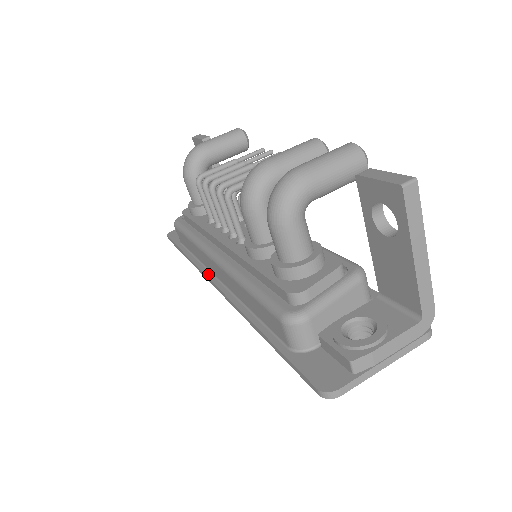
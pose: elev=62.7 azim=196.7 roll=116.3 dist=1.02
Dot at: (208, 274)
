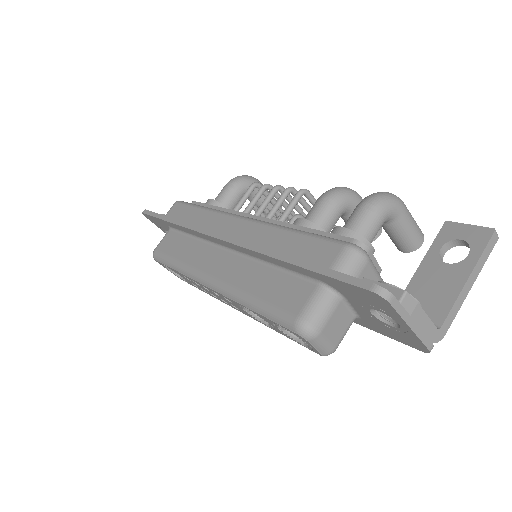
Dot at: (210, 231)
